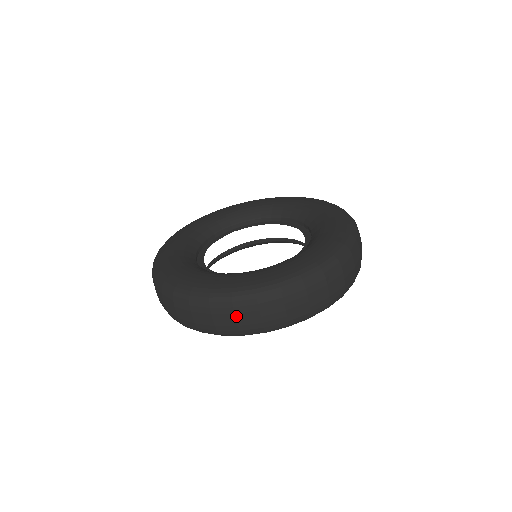
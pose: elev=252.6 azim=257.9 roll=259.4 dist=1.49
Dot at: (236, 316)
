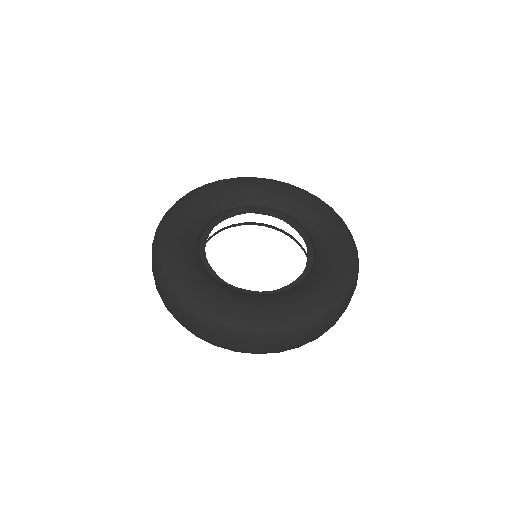
Dot at: (216, 337)
